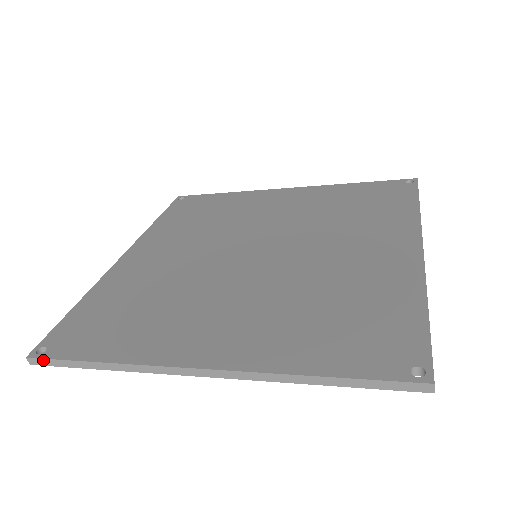
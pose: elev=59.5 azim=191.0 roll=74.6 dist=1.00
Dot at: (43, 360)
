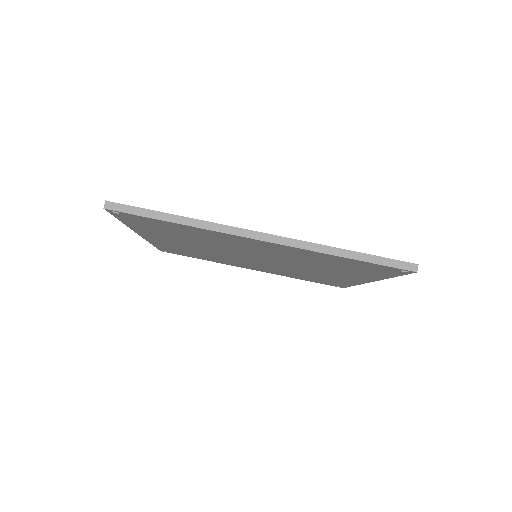
Dot at: (122, 206)
